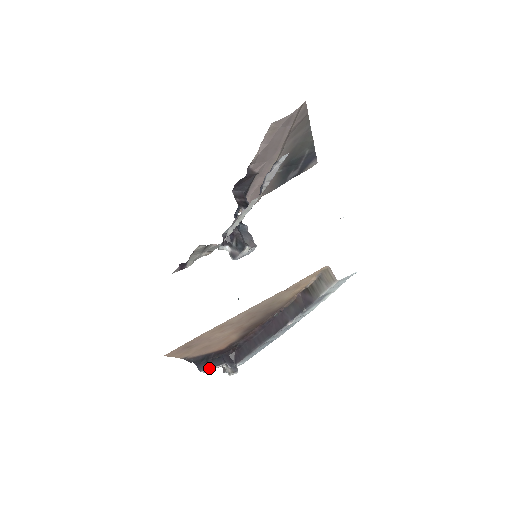
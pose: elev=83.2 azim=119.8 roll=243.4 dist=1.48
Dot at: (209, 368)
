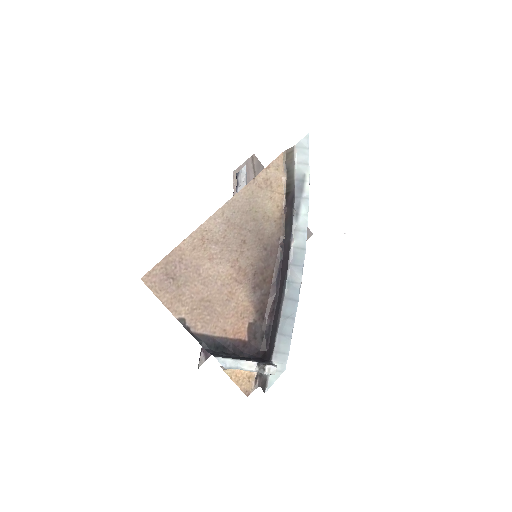
Dot at: (229, 358)
